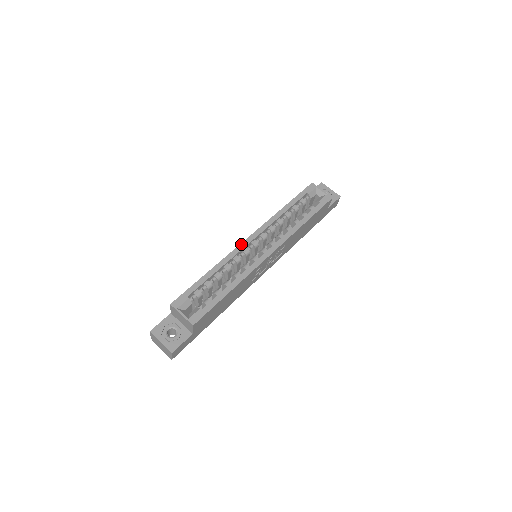
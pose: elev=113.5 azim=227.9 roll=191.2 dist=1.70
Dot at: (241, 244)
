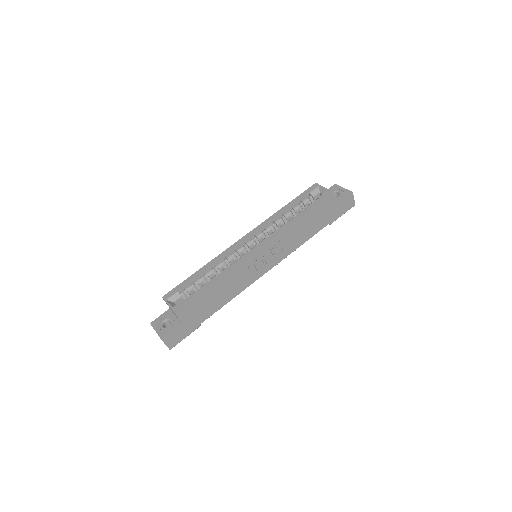
Dot at: (234, 244)
